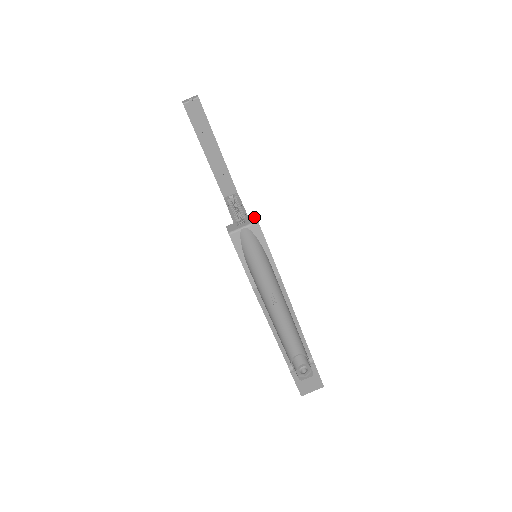
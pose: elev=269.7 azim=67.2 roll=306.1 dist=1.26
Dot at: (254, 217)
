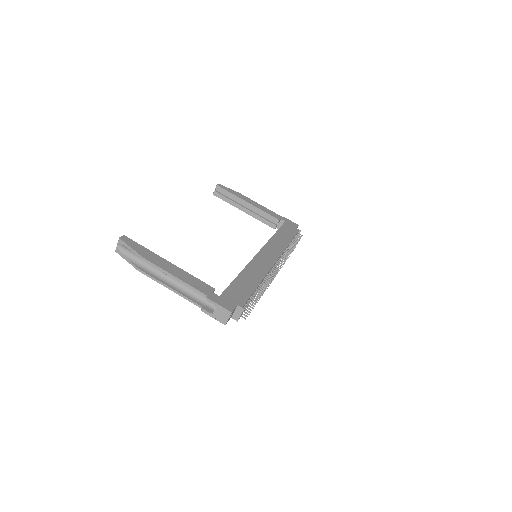
Dot at: (121, 237)
